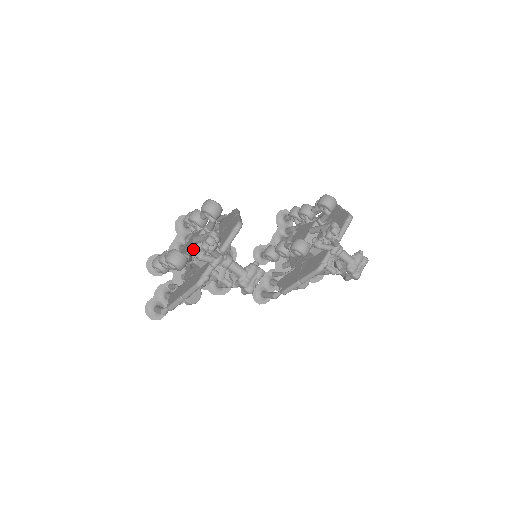
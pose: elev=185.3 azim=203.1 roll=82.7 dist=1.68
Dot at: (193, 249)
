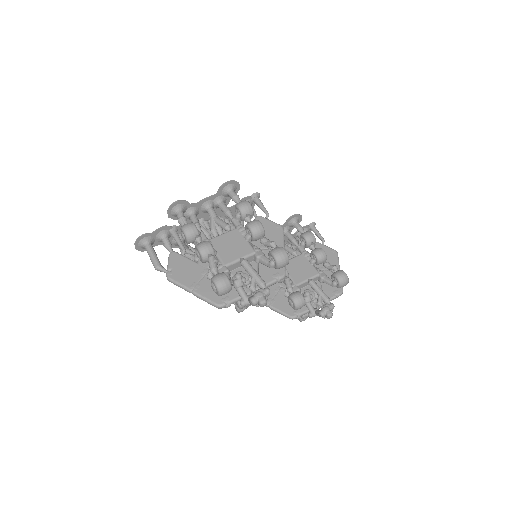
Dot at: (234, 265)
